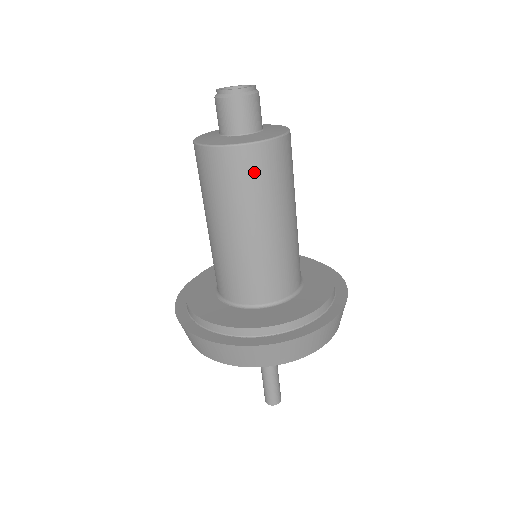
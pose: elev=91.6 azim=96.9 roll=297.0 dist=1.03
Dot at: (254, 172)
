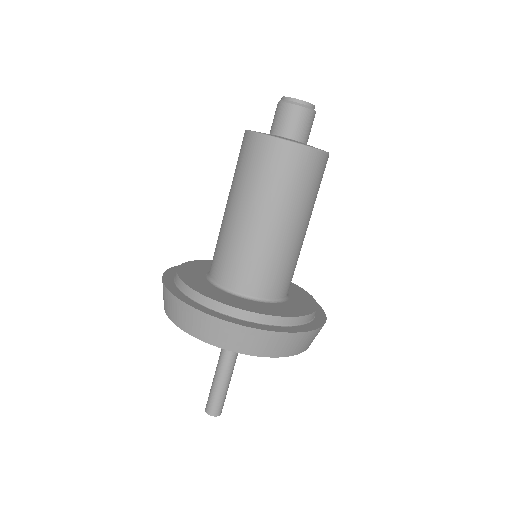
Dot at: (265, 162)
